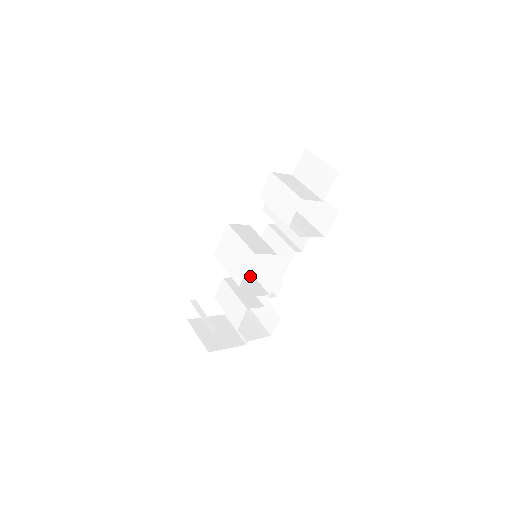
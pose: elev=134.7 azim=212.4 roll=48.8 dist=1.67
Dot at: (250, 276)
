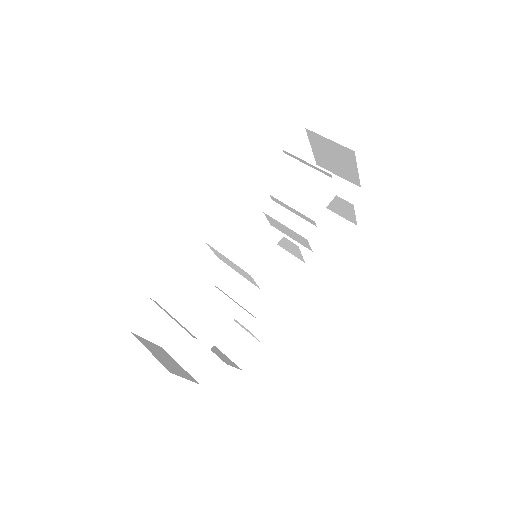
Dot at: (246, 277)
